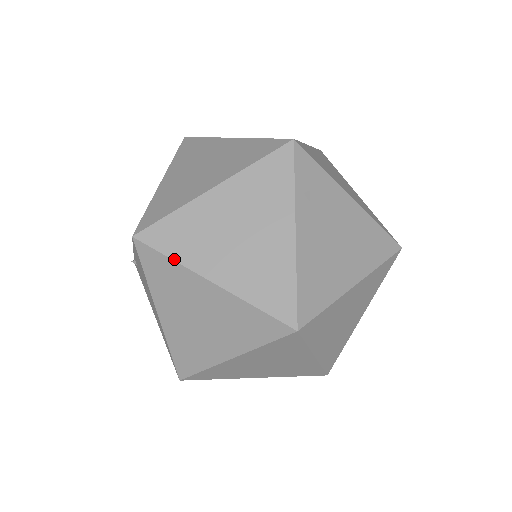
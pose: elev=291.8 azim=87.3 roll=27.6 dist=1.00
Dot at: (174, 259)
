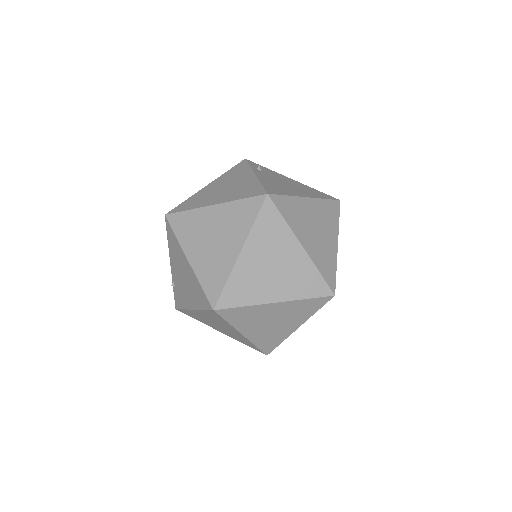
Dot at: (190, 209)
